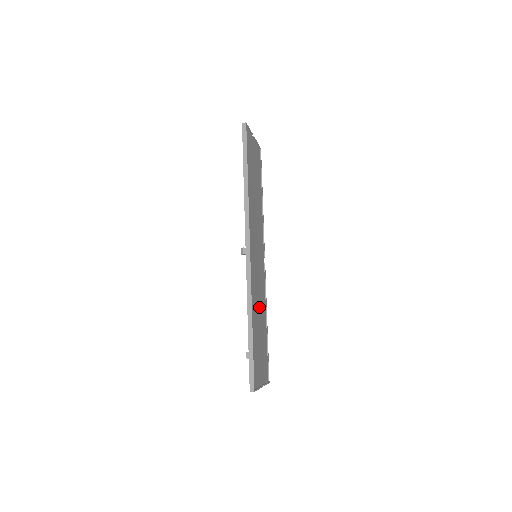
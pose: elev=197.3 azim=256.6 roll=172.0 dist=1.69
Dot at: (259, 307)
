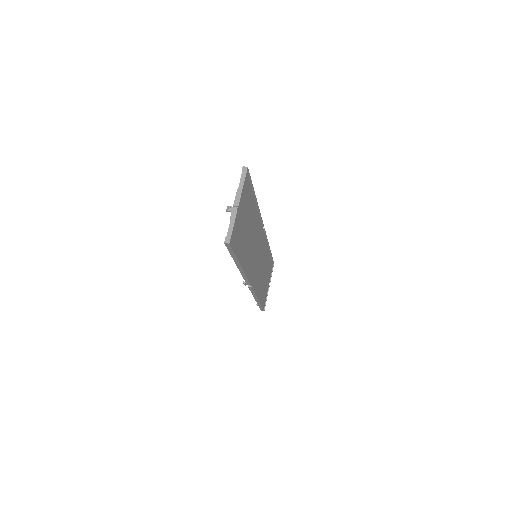
Dot at: (262, 269)
